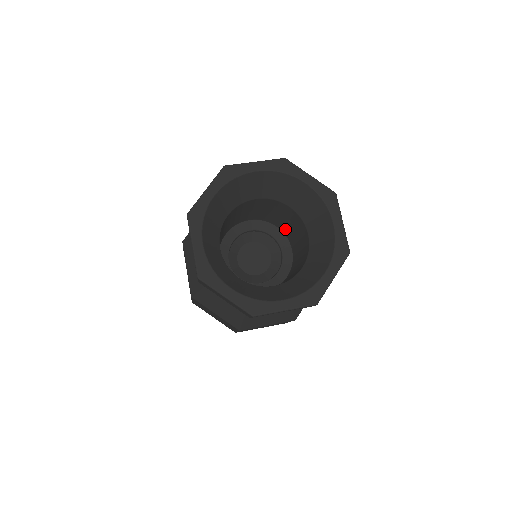
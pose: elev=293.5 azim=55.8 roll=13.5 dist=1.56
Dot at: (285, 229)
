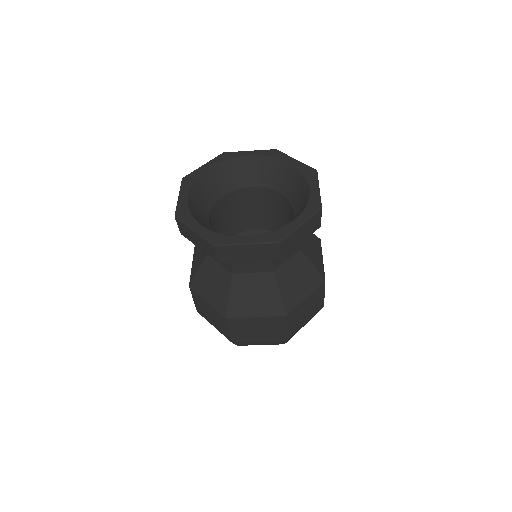
Dot at: (263, 223)
